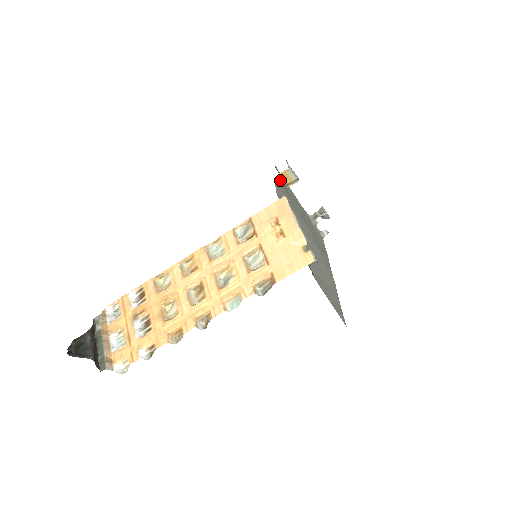
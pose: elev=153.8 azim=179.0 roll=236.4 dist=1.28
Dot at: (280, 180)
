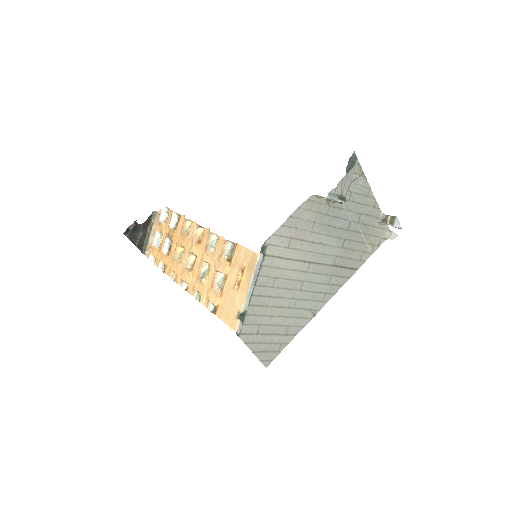
Dot at: (320, 197)
